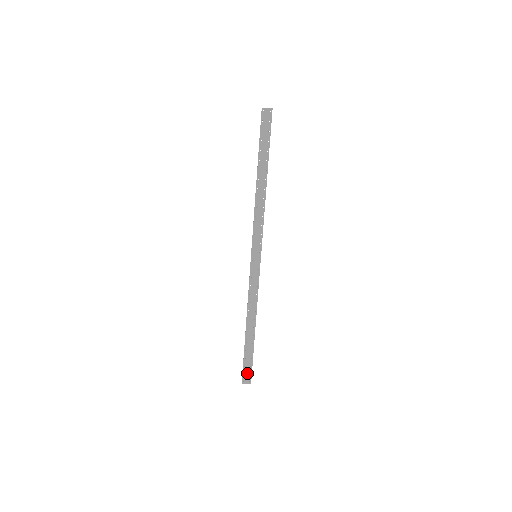
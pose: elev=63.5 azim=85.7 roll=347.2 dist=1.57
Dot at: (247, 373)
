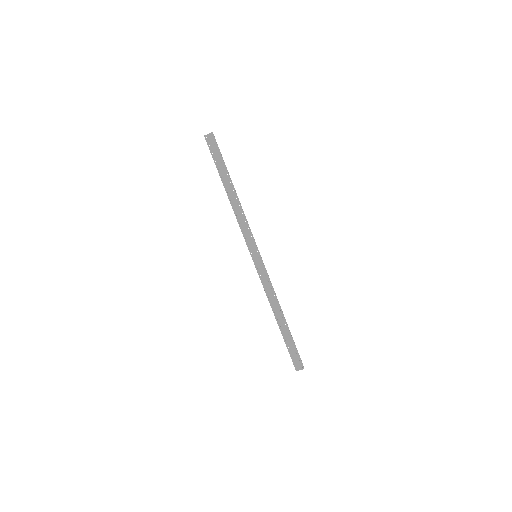
Dot at: (296, 360)
